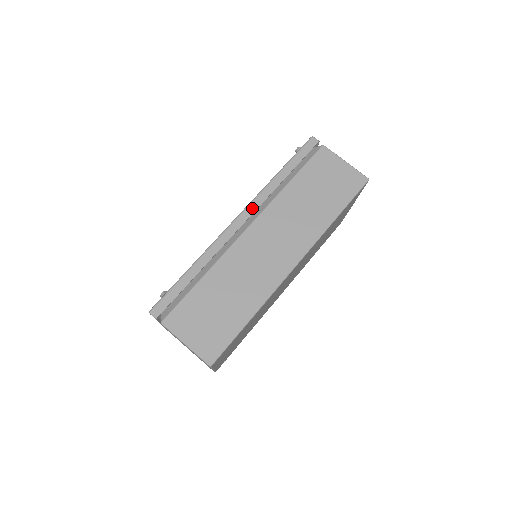
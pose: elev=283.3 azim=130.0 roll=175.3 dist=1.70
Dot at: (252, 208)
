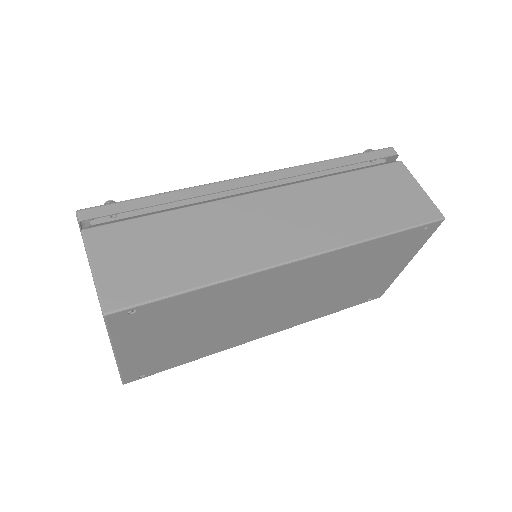
Dot at: (280, 174)
